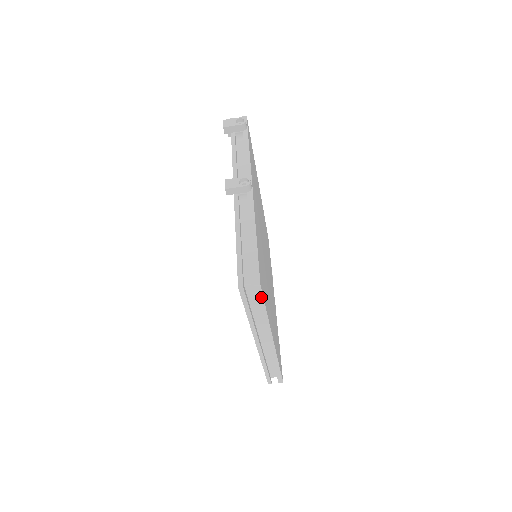
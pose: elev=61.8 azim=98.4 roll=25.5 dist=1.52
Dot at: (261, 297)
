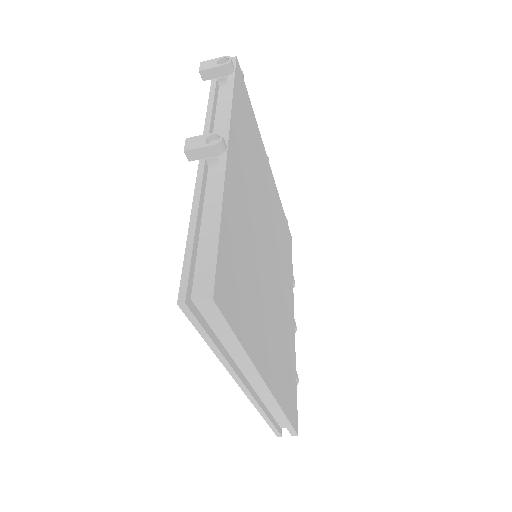
Dot at: (222, 319)
